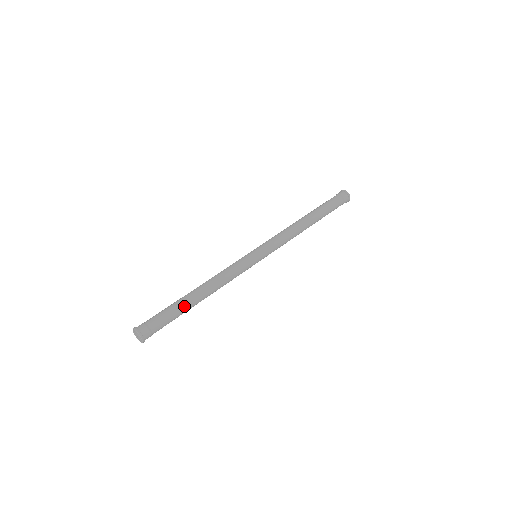
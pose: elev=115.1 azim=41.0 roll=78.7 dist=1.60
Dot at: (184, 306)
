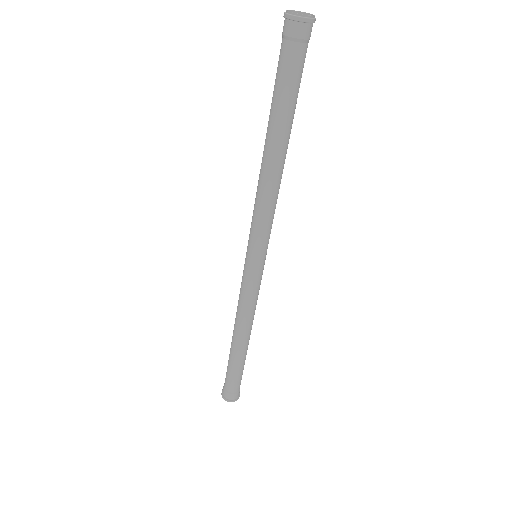
Dot at: (242, 361)
